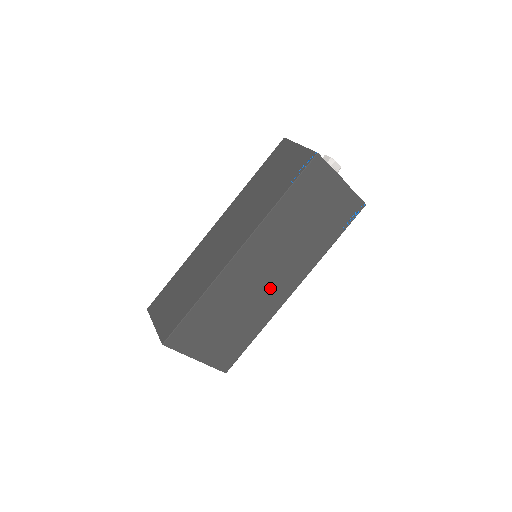
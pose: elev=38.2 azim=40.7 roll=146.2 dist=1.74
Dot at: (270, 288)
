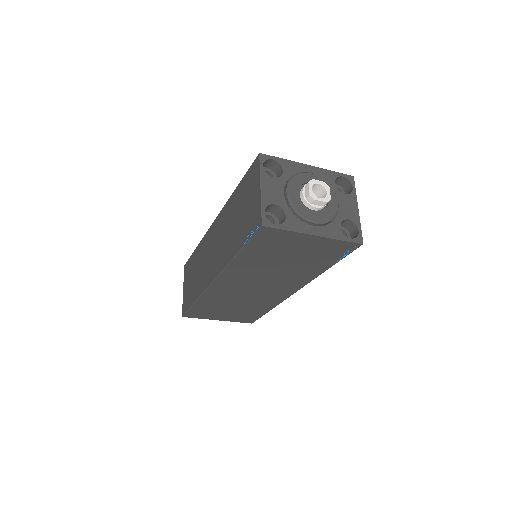
Dot at: (265, 293)
